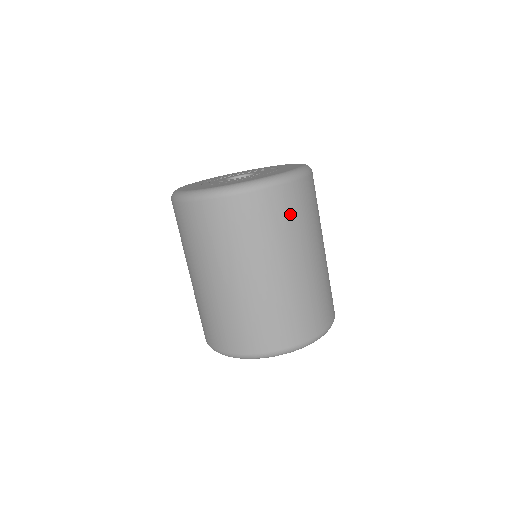
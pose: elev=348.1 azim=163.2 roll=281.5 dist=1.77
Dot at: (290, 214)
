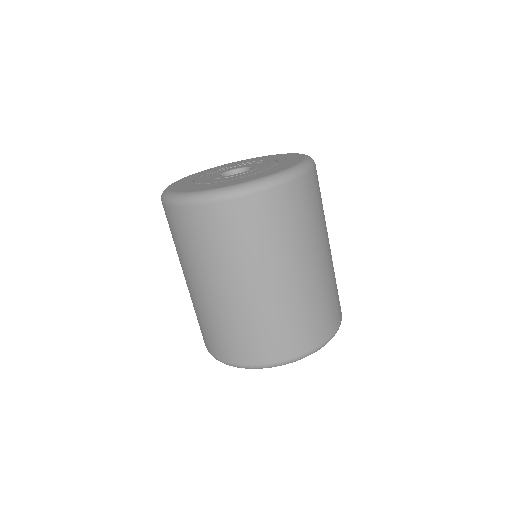
Dot at: occluded
